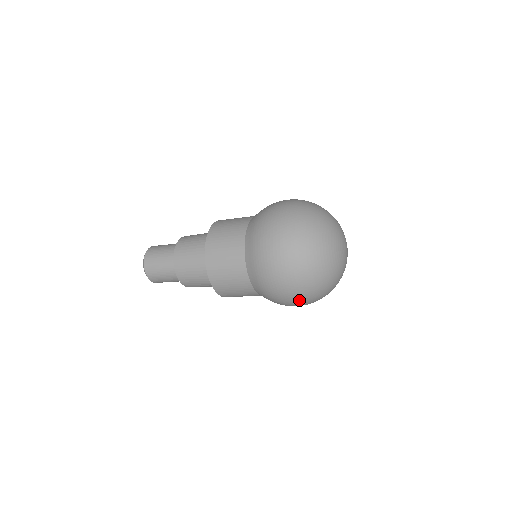
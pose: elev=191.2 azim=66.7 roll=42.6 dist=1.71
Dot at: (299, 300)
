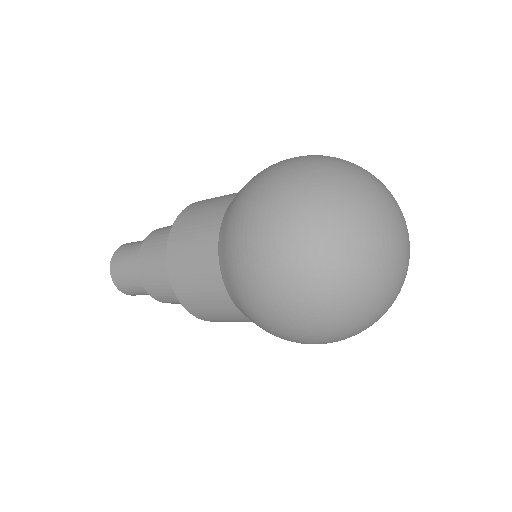
Dot at: occluded
